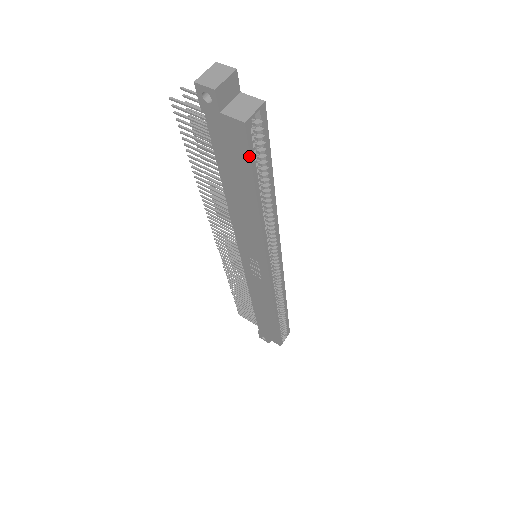
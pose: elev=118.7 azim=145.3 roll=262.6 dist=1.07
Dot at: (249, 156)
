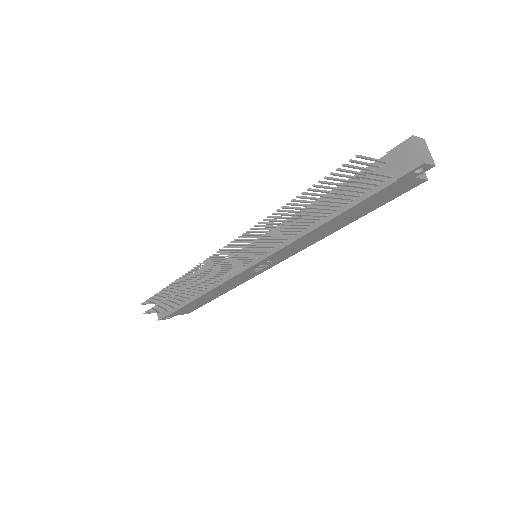
Dot at: occluded
